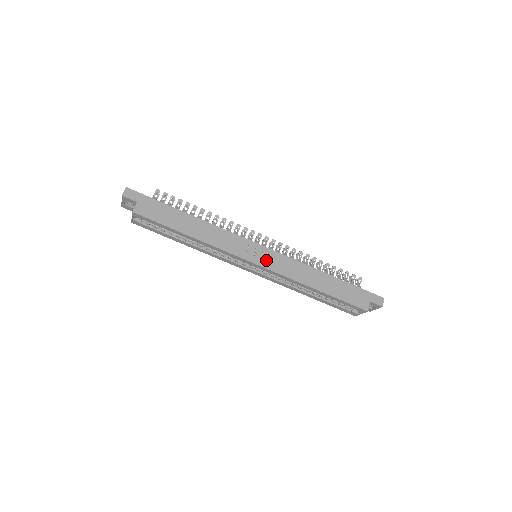
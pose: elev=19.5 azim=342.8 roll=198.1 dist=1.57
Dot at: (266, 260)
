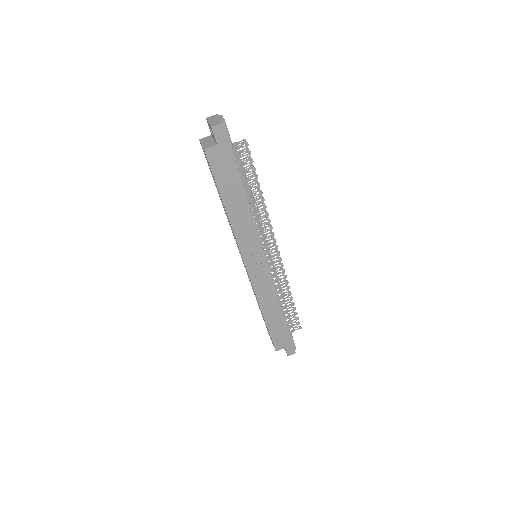
Dot at: (256, 271)
